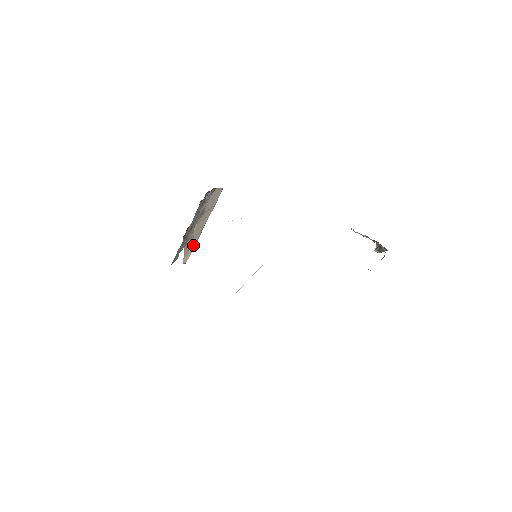
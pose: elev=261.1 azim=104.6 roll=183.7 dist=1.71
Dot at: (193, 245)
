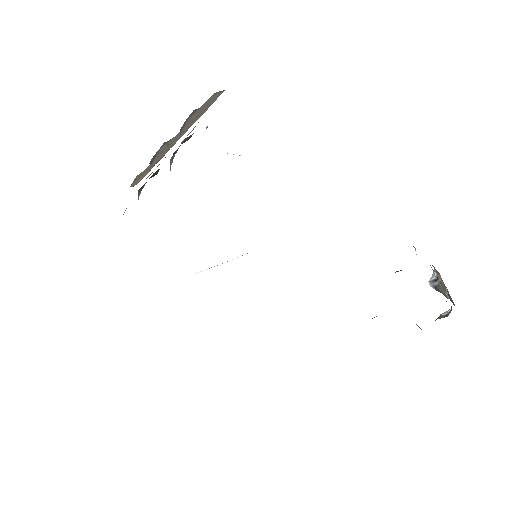
Dot at: (152, 165)
